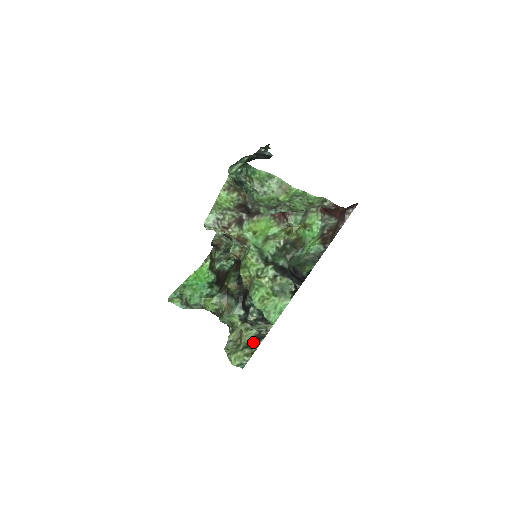
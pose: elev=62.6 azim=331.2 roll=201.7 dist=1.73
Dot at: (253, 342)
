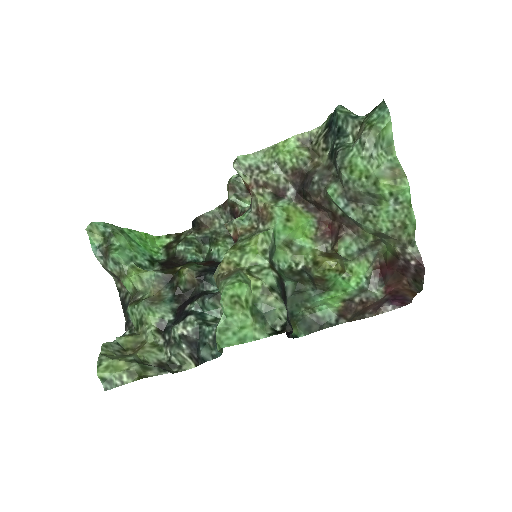
Dot at: occluded
